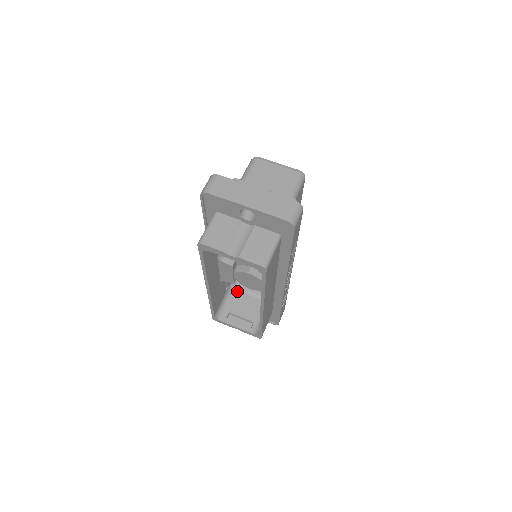
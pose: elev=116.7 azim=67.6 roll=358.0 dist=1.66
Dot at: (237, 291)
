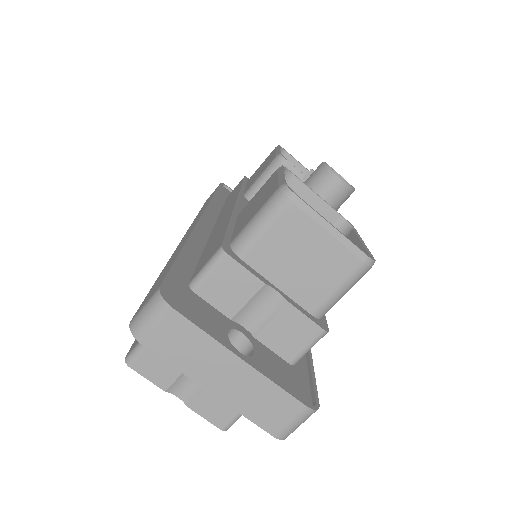
Dot at: occluded
